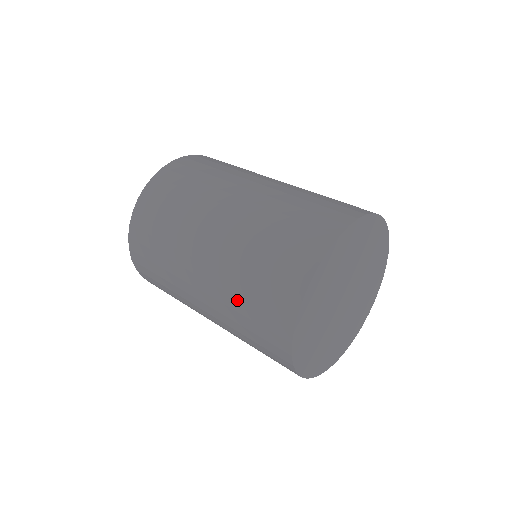
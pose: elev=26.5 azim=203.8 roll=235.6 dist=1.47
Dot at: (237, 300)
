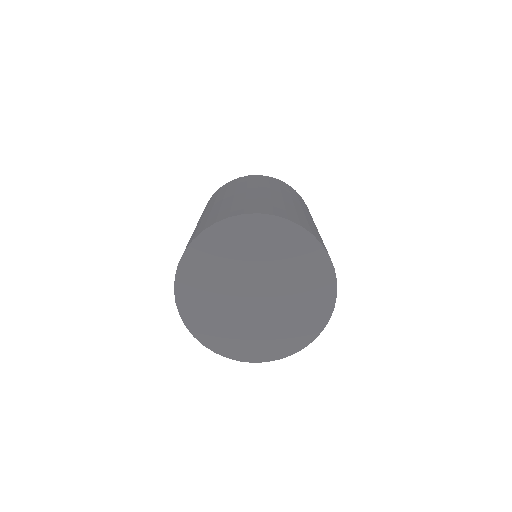
Dot at: (208, 216)
